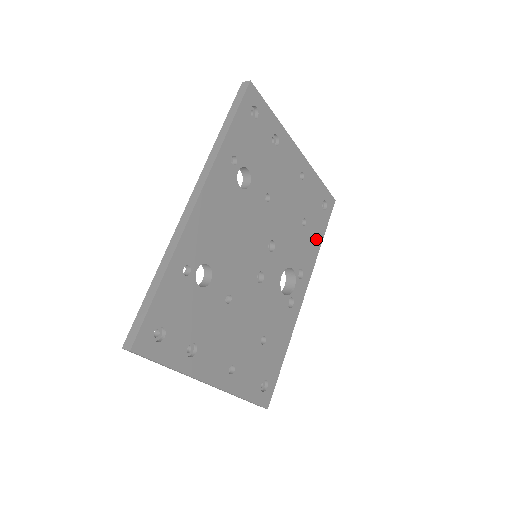
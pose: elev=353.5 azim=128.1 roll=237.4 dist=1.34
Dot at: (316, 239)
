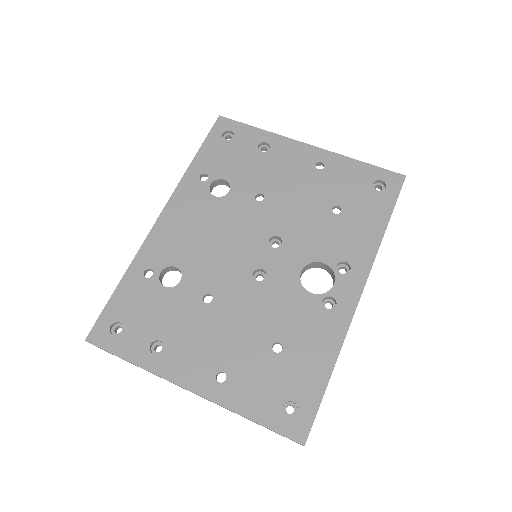
Dot at: (371, 225)
